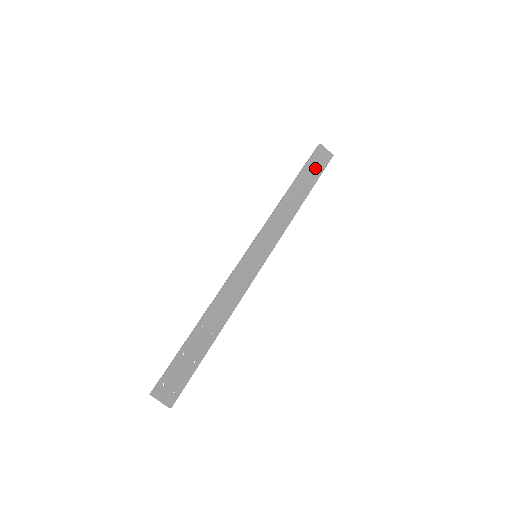
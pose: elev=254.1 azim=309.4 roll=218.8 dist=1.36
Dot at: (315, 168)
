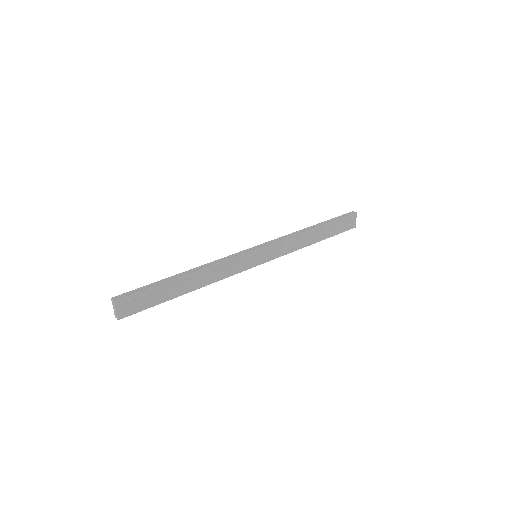
Dot at: (339, 226)
